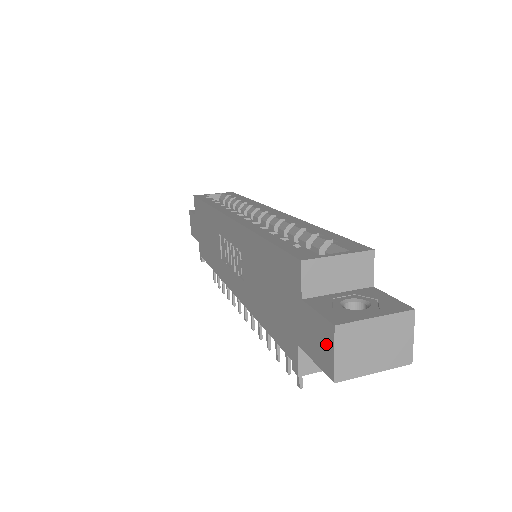
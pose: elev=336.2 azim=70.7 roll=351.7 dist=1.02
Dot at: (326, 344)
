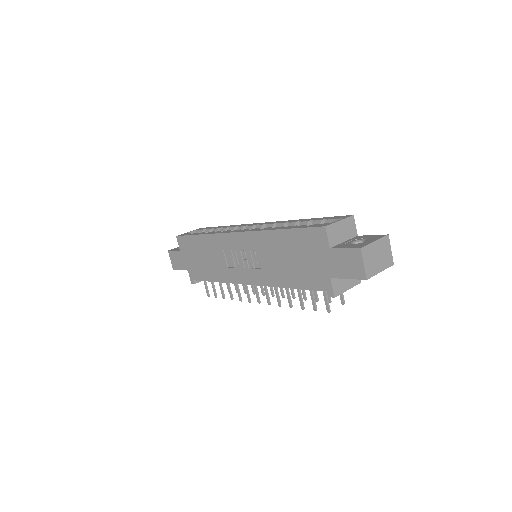
Dot at: (356, 262)
